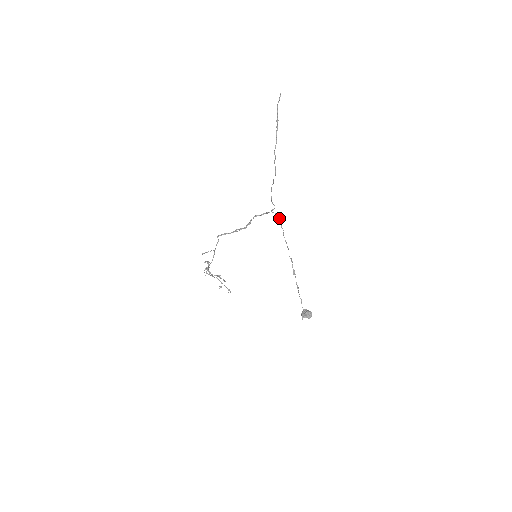
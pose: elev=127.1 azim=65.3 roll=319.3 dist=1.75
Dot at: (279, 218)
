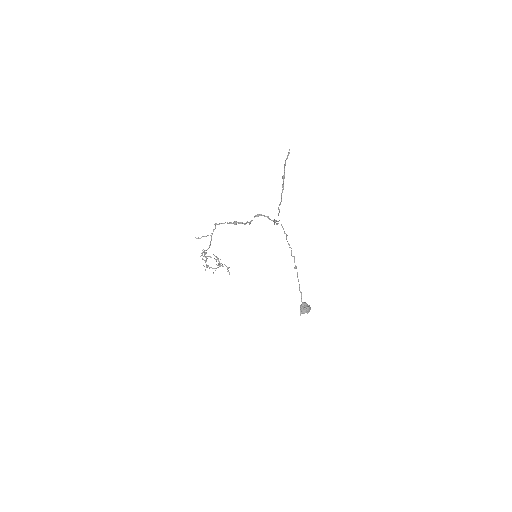
Dot at: (282, 227)
